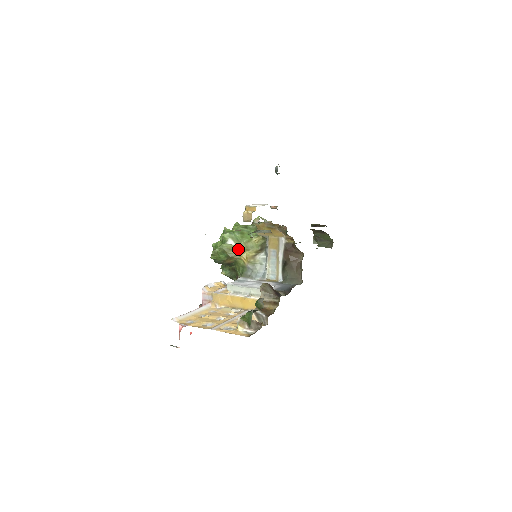
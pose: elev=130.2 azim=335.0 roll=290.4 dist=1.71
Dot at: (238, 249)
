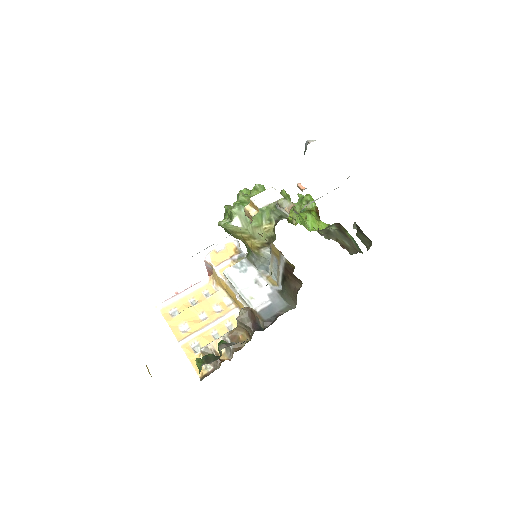
Dot at: (243, 233)
